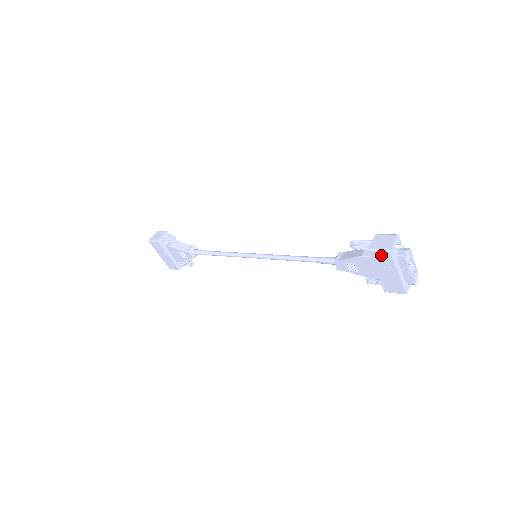
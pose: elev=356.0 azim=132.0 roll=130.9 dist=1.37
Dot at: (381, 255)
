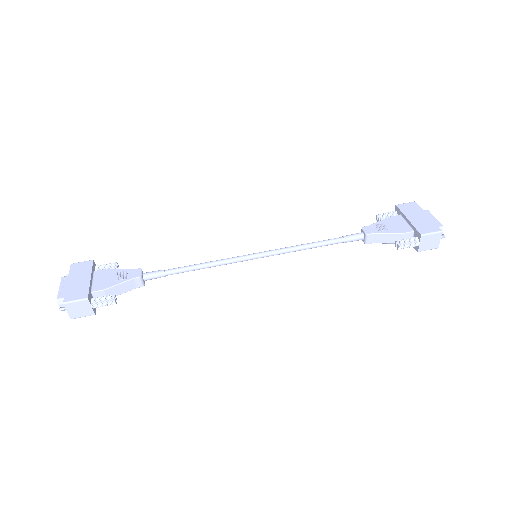
Dot at: occluded
